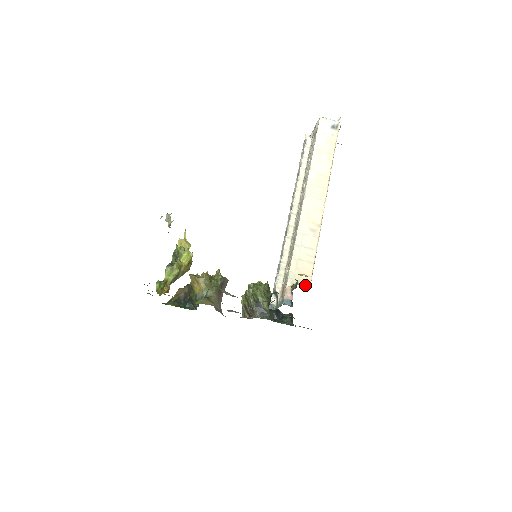
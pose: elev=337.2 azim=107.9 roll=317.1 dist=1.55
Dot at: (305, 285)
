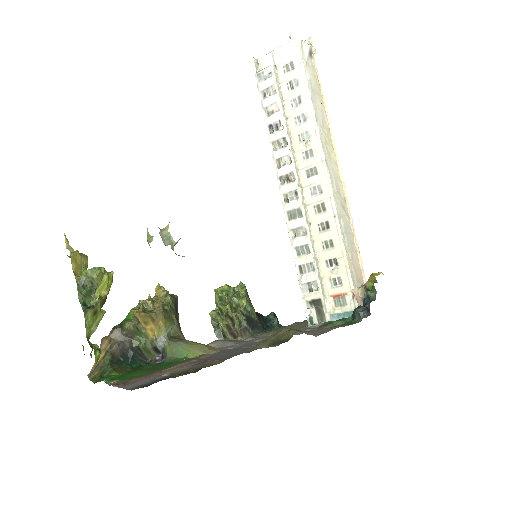
Dot at: (362, 283)
